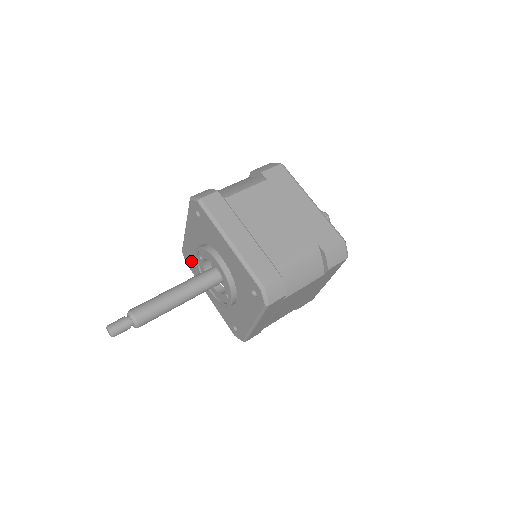
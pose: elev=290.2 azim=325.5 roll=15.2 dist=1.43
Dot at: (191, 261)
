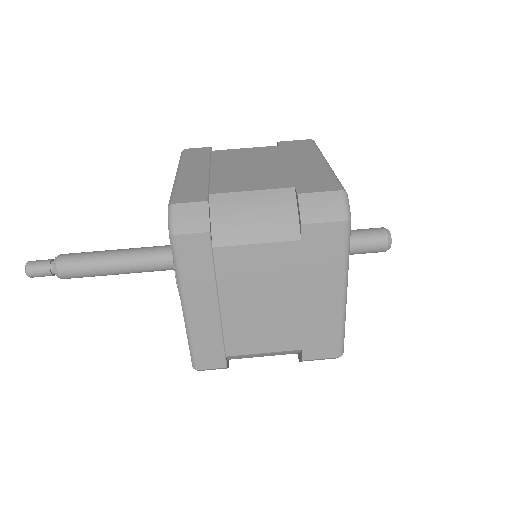
Dot at: occluded
